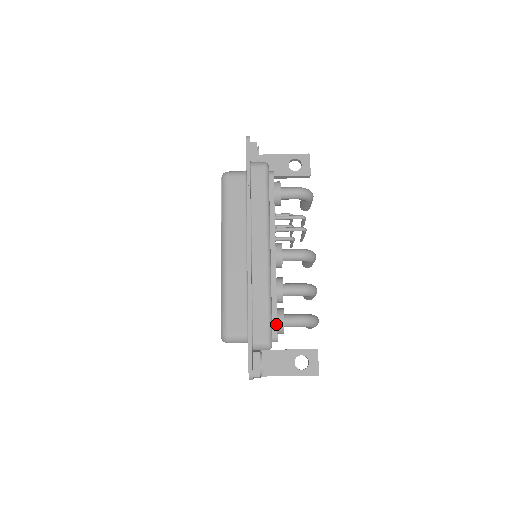
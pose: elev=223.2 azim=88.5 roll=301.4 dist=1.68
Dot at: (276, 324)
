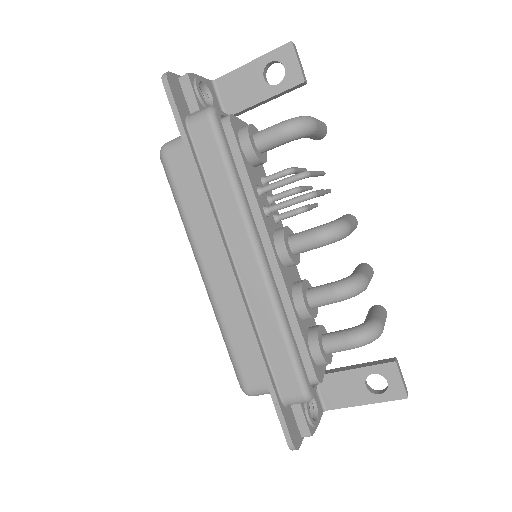
Dot at: (309, 362)
